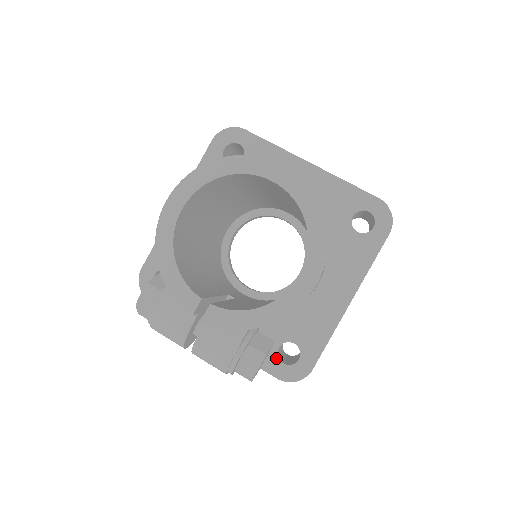
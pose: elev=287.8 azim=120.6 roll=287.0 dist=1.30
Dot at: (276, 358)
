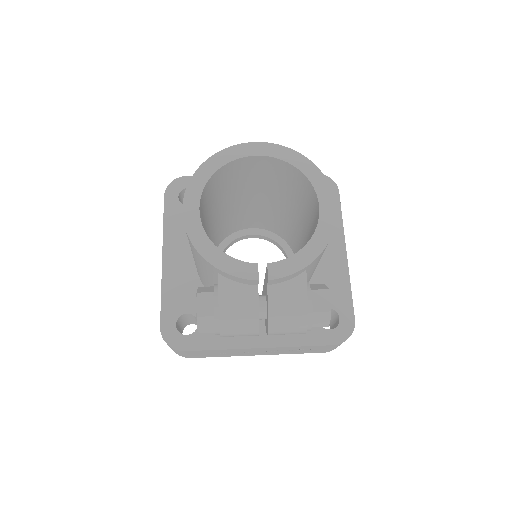
Dot at: (322, 329)
